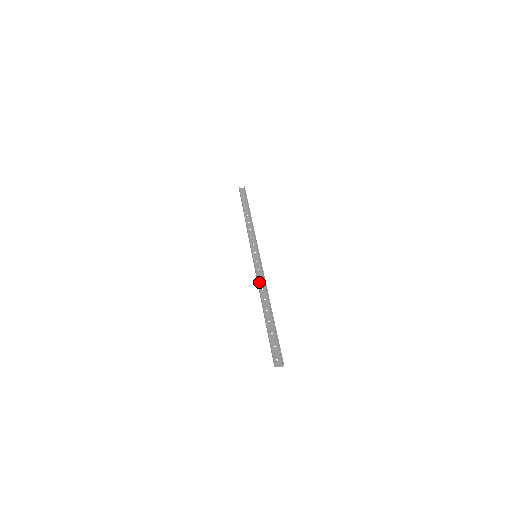
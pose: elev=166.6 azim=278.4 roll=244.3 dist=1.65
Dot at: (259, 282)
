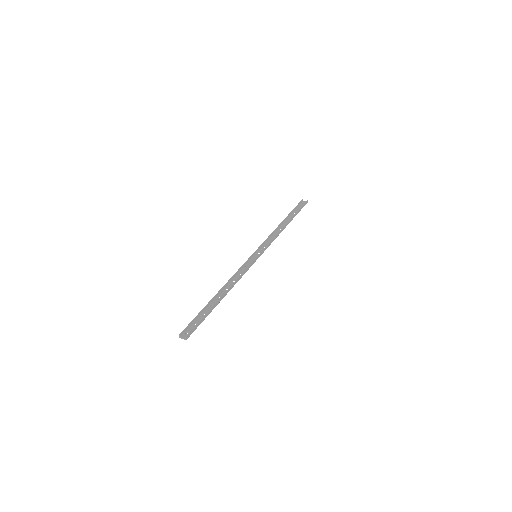
Dot at: (236, 275)
